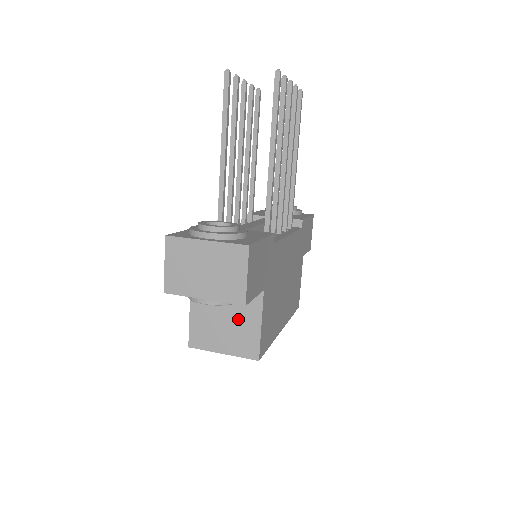
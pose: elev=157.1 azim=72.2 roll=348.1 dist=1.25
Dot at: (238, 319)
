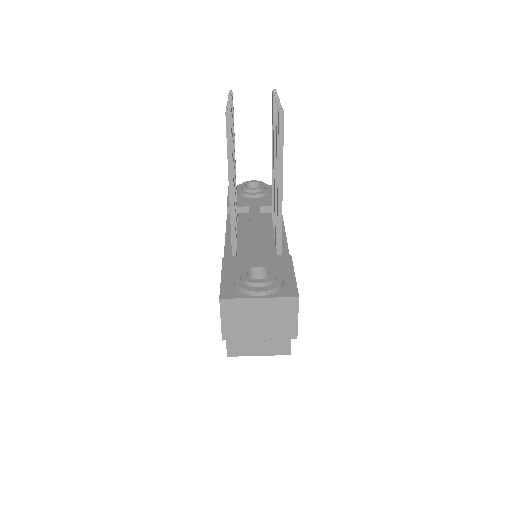
Dot at: occluded
